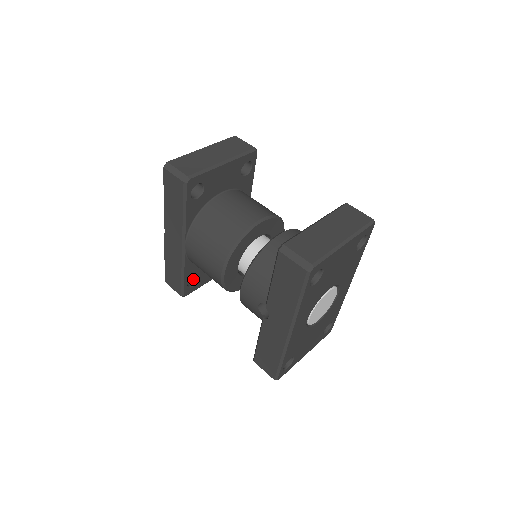
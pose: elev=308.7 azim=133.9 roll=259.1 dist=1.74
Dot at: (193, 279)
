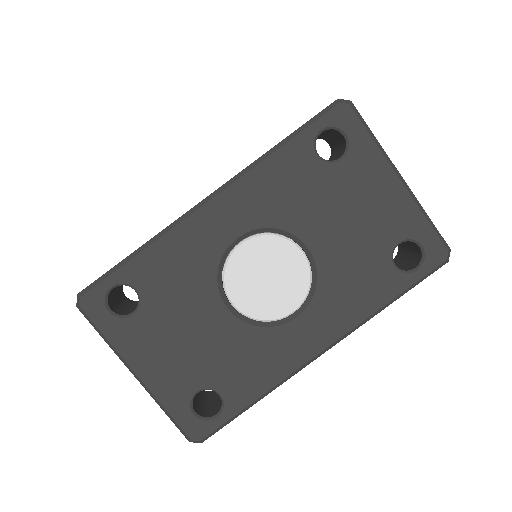
Dot at: occluded
